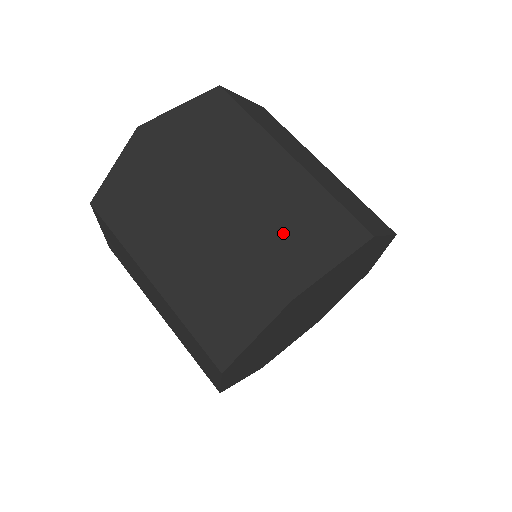
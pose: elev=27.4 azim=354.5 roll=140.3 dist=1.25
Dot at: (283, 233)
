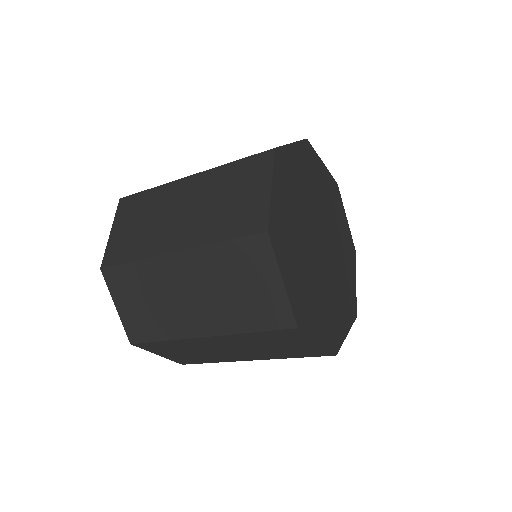
Dot at: (226, 211)
